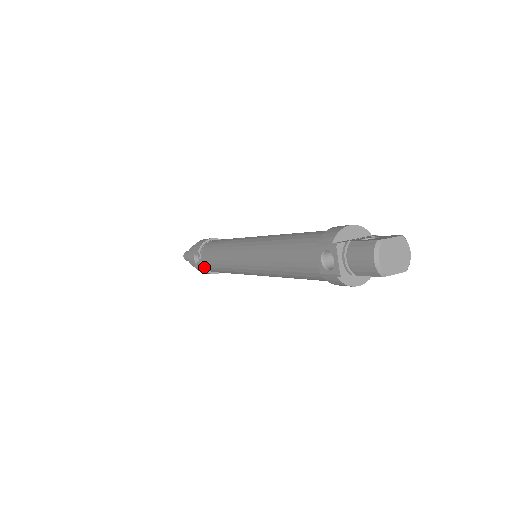
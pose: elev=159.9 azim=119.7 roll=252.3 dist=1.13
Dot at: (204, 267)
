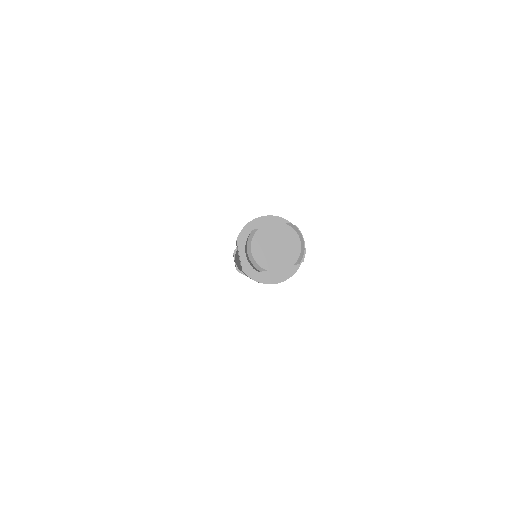
Dot at: occluded
